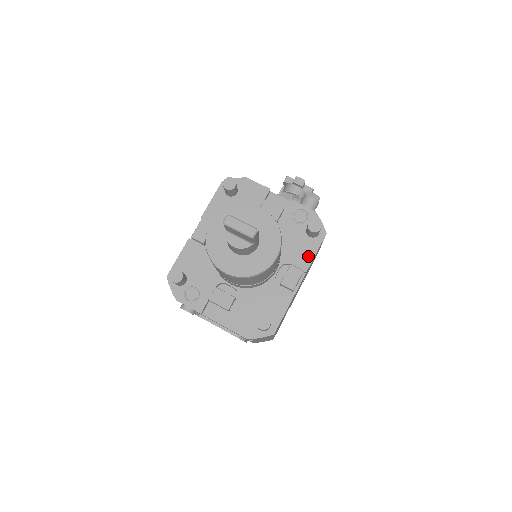
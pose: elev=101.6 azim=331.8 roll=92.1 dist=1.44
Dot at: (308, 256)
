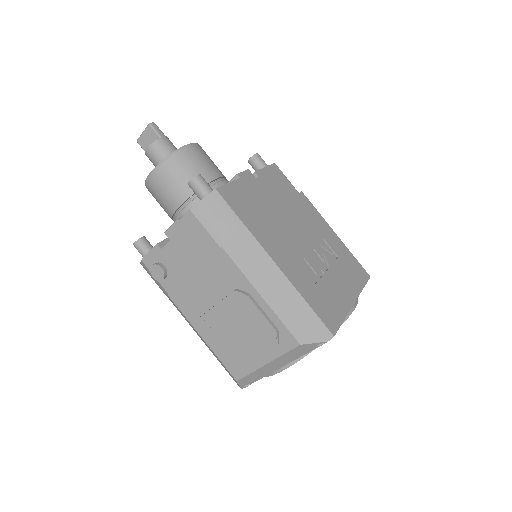
Dot at: occluded
